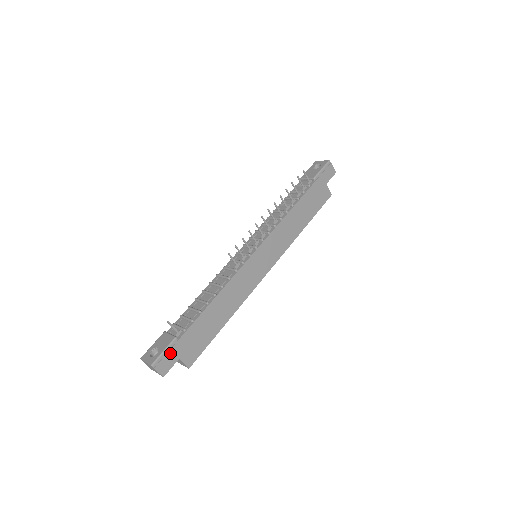
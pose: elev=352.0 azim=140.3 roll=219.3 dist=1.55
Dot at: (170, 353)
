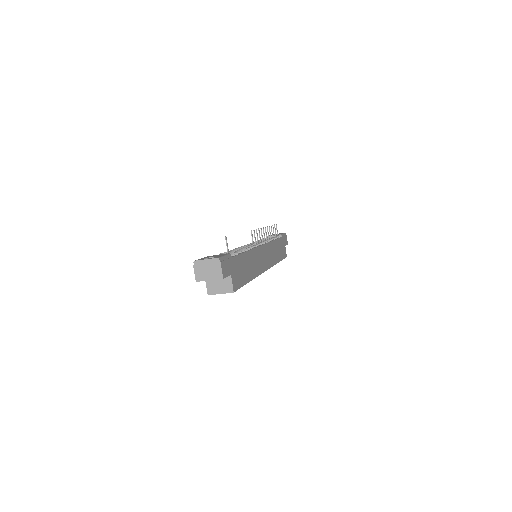
Dot at: (228, 262)
